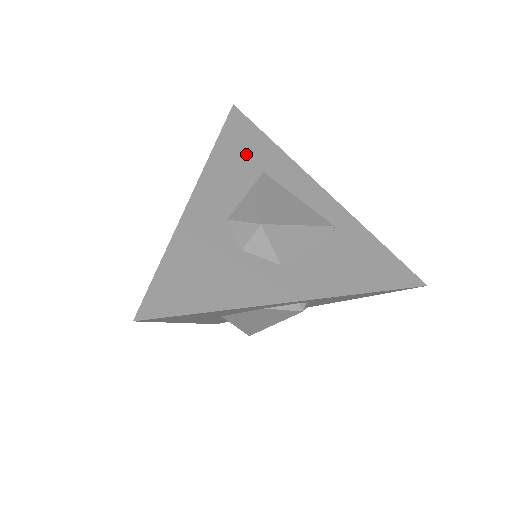
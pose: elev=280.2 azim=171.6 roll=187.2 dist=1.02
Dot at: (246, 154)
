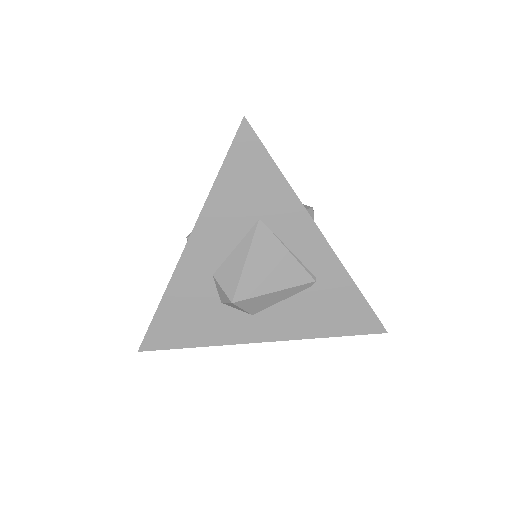
Dot at: (245, 196)
